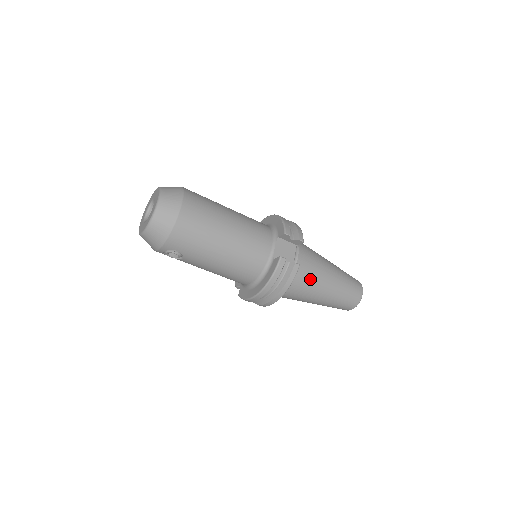
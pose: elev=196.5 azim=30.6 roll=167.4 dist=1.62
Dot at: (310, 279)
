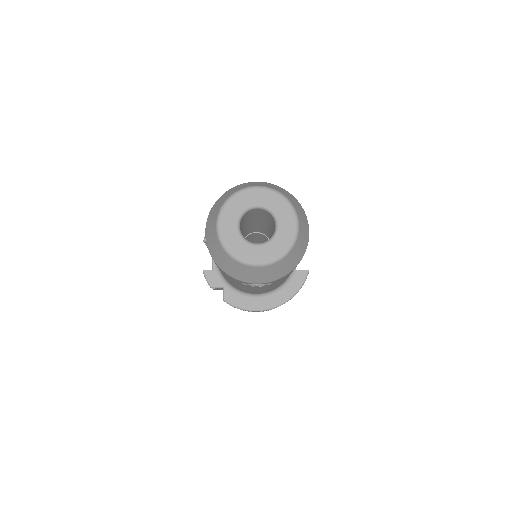
Dot at: occluded
